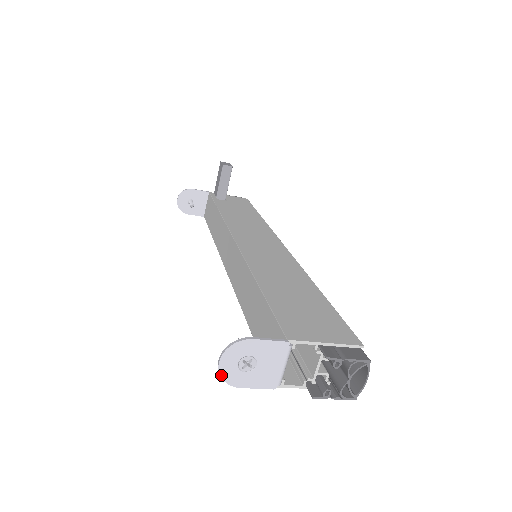
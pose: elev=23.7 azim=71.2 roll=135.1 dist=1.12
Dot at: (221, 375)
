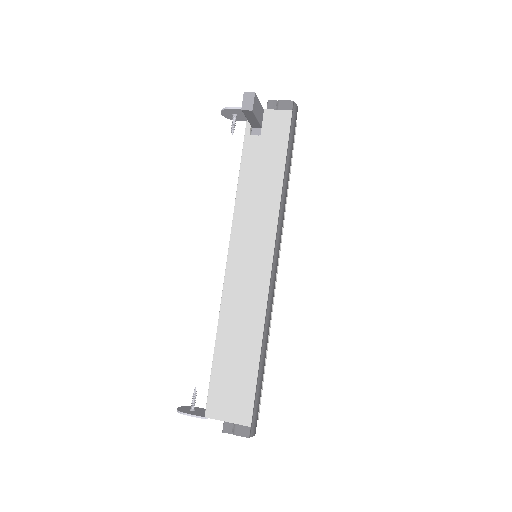
Dot at: occluded
